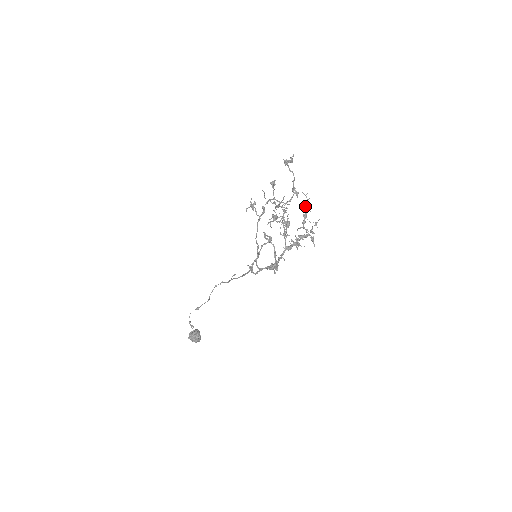
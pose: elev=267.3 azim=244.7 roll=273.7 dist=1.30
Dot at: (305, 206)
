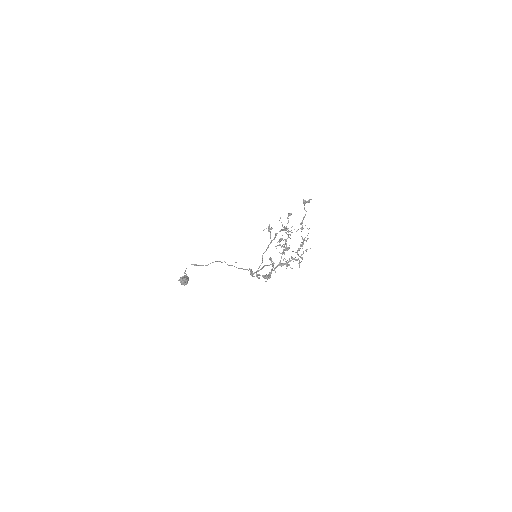
Dot at: (304, 238)
